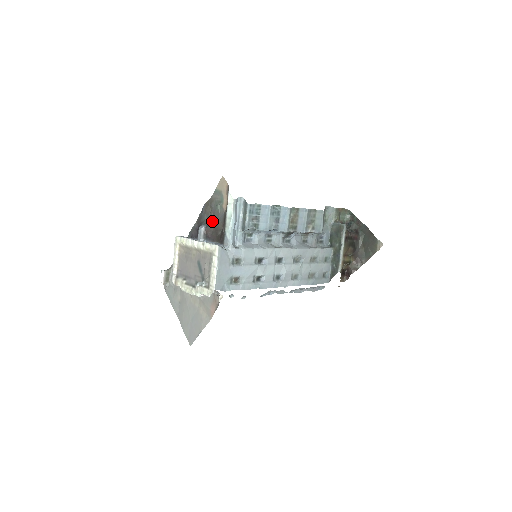
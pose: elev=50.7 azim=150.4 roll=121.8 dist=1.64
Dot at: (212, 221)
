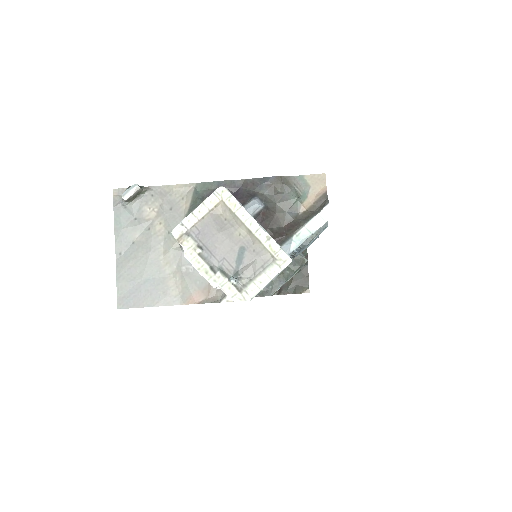
Dot at: (275, 206)
